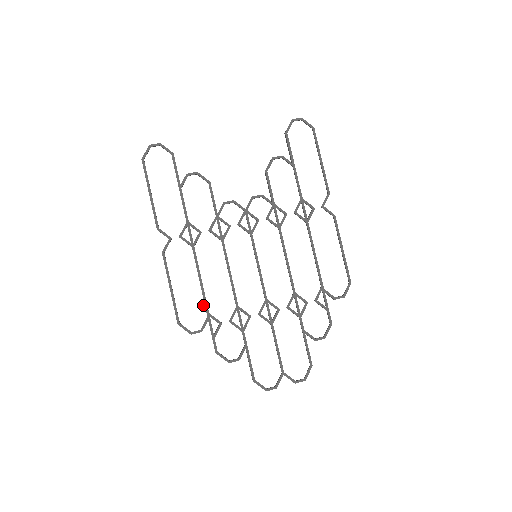
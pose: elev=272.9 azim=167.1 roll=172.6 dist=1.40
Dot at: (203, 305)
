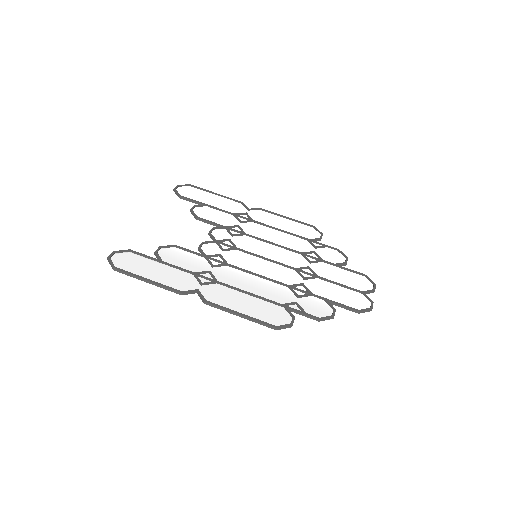
Dot at: (272, 305)
